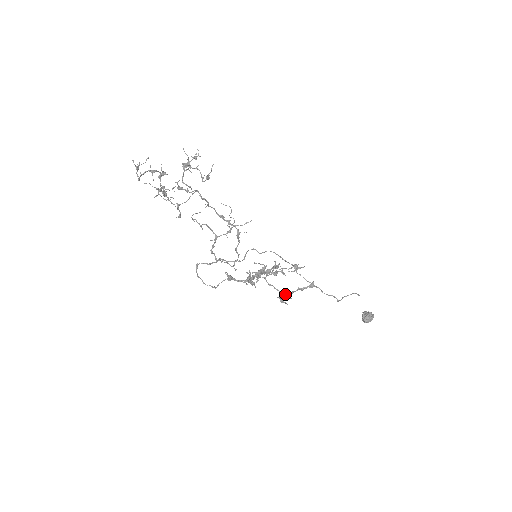
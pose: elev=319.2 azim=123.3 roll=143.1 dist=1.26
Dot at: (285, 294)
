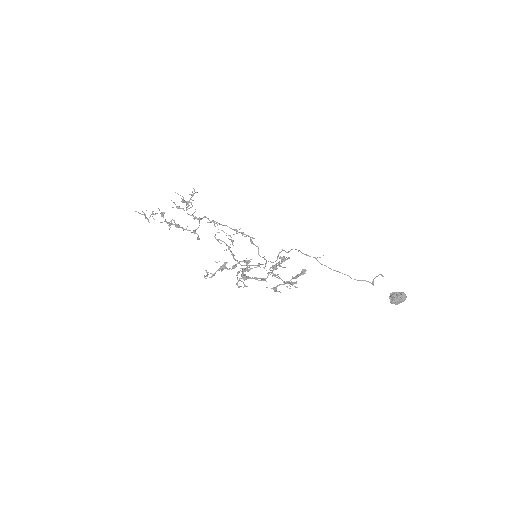
Dot at: (282, 284)
